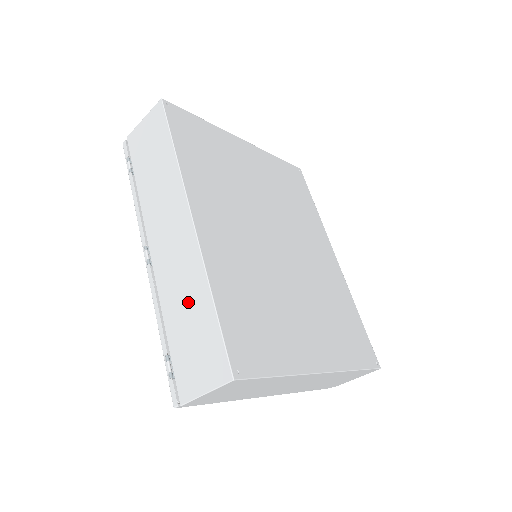
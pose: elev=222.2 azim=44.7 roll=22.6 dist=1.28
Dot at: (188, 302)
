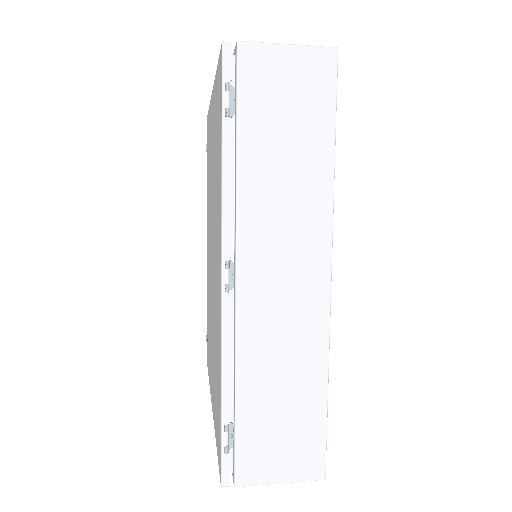
Dot at: (289, 377)
